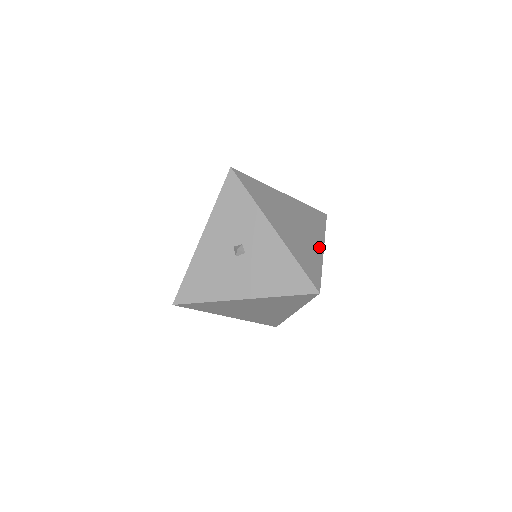
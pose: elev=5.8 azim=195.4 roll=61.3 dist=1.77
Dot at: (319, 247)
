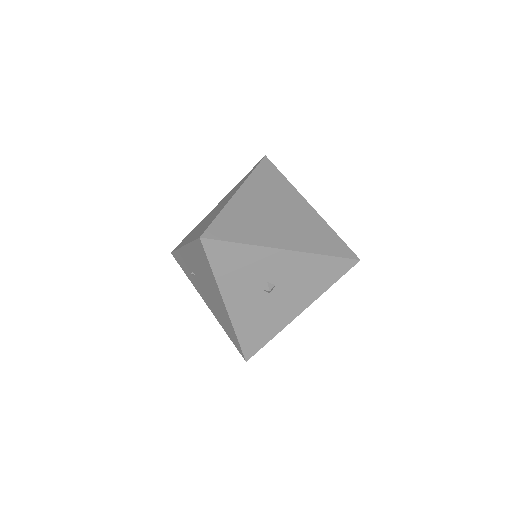
Dot at: (308, 209)
